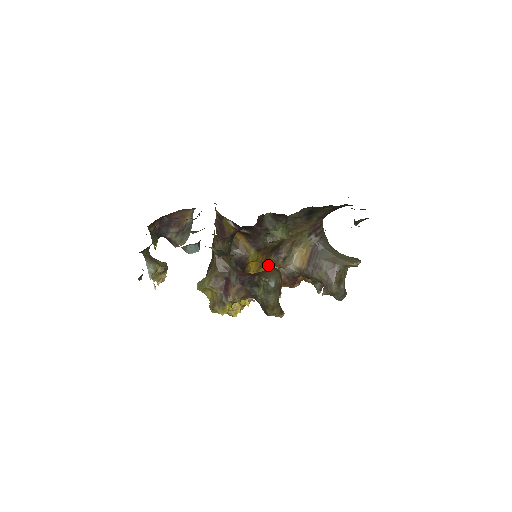
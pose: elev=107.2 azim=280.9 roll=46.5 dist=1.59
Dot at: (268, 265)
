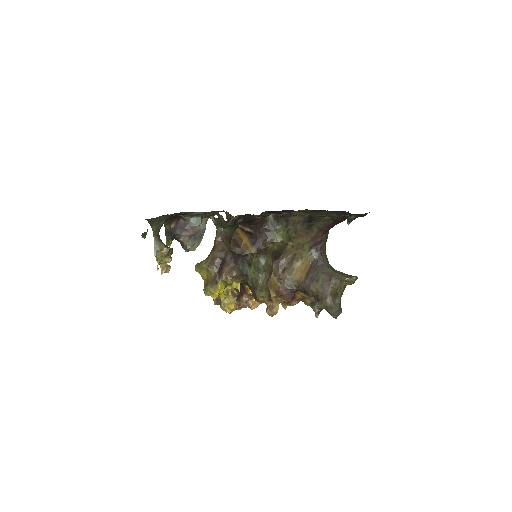
Dot at: occluded
